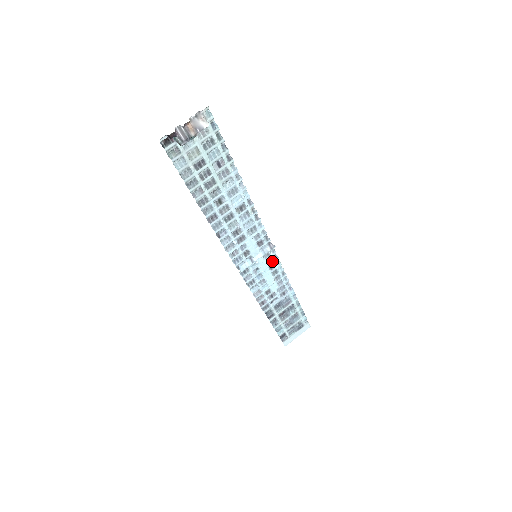
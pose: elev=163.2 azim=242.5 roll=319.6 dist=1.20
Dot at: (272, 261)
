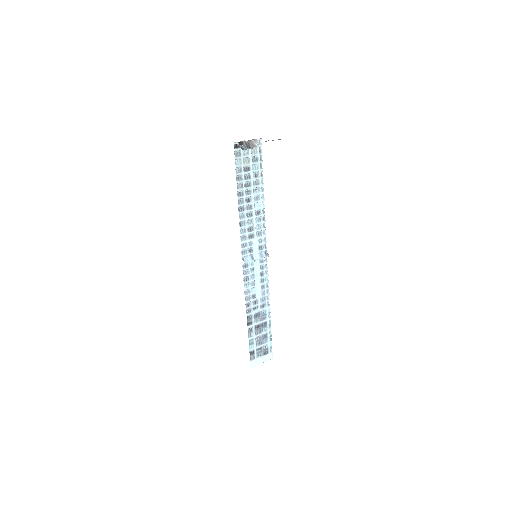
Dot at: (264, 269)
